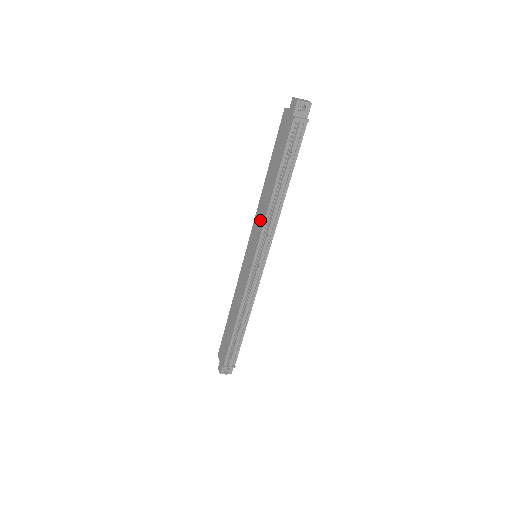
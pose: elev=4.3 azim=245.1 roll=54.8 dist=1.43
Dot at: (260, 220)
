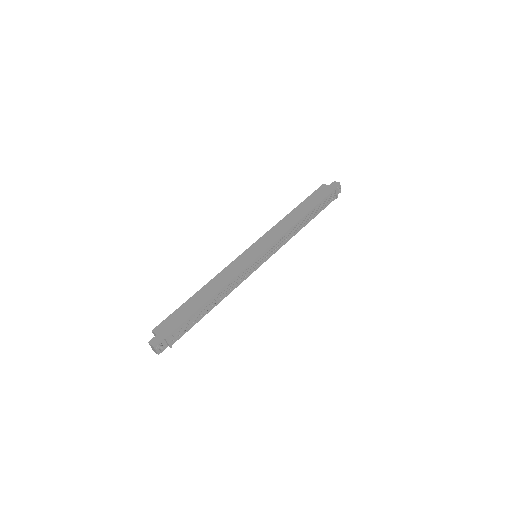
Dot at: (278, 232)
